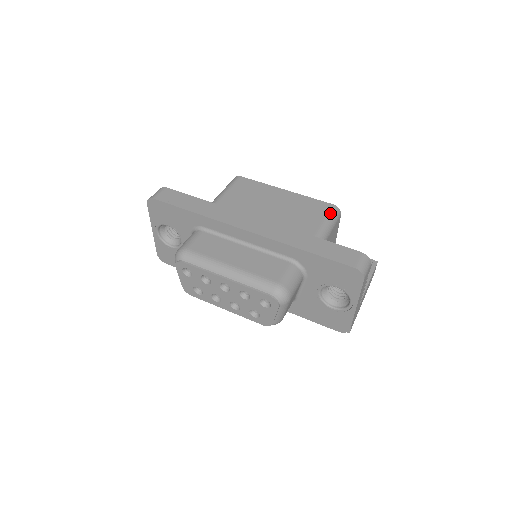
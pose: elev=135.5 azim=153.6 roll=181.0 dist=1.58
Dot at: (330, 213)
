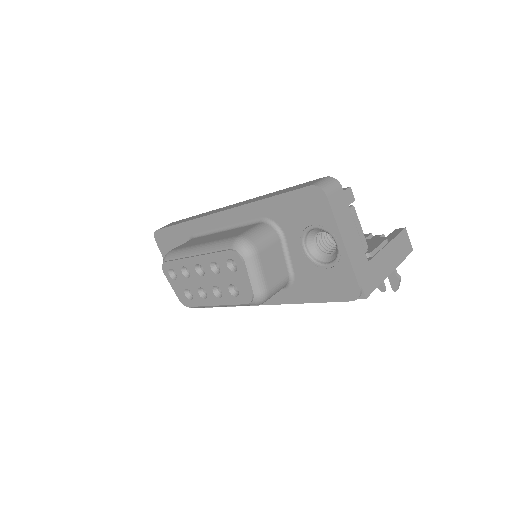
Dot at: occluded
